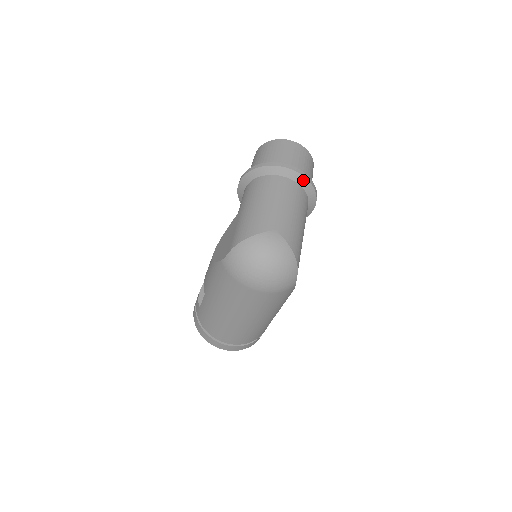
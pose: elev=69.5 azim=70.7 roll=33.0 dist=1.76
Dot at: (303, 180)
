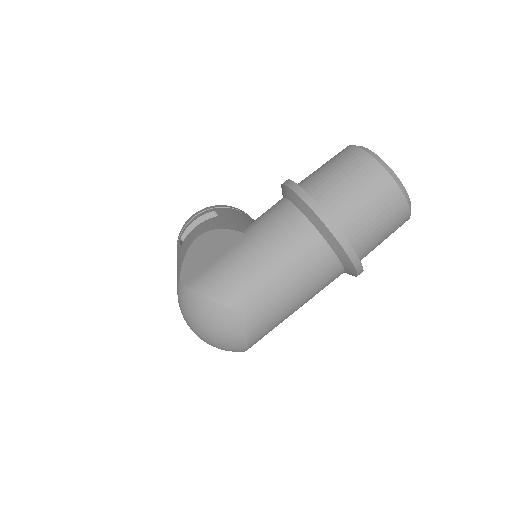
Dot at: (348, 261)
